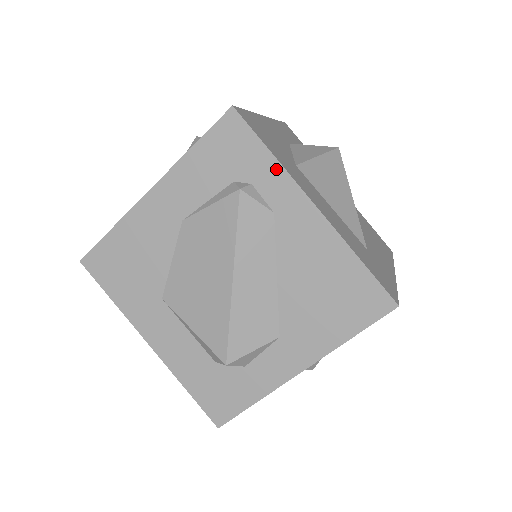
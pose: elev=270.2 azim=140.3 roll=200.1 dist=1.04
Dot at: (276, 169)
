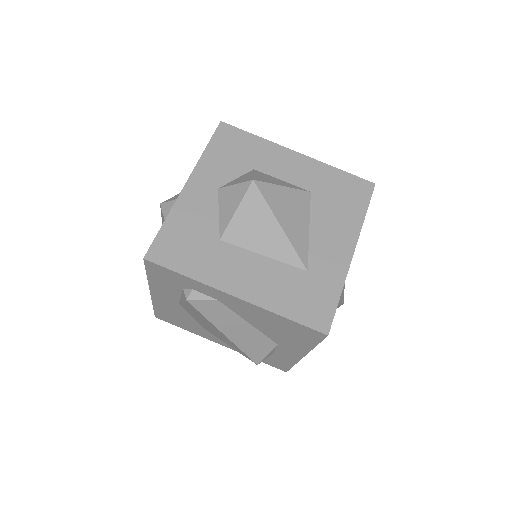
Dot at: (197, 283)
